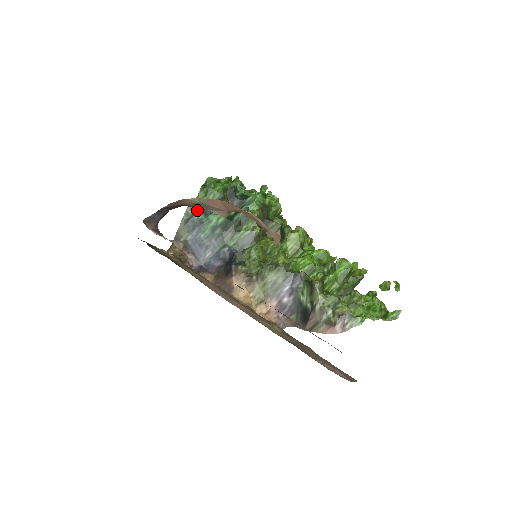
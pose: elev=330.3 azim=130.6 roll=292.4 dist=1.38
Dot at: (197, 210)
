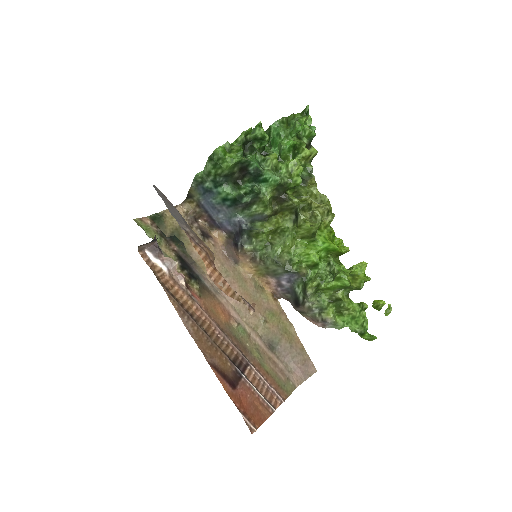
Dot at: (206, 178)
